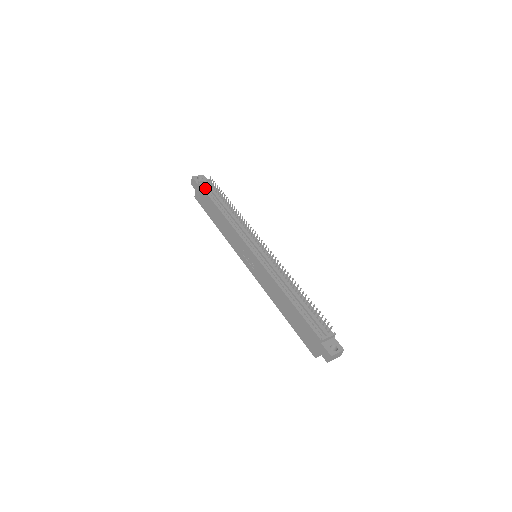
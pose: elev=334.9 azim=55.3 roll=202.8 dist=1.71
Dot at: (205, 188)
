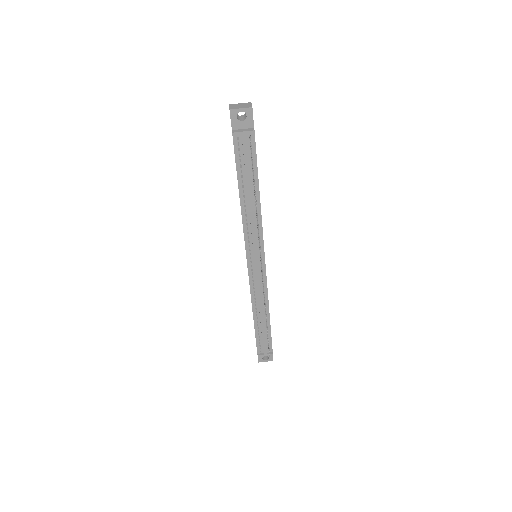
Dot at: occluded
